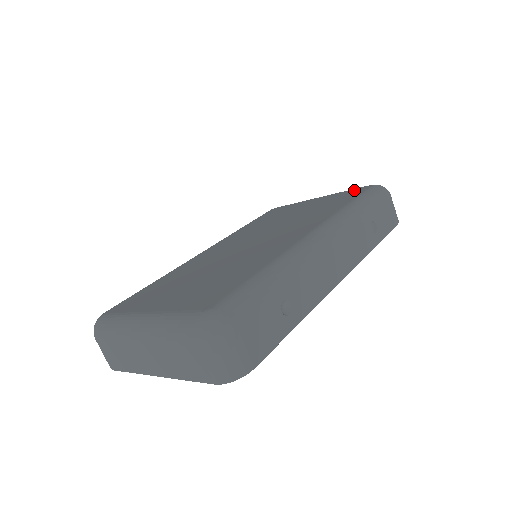
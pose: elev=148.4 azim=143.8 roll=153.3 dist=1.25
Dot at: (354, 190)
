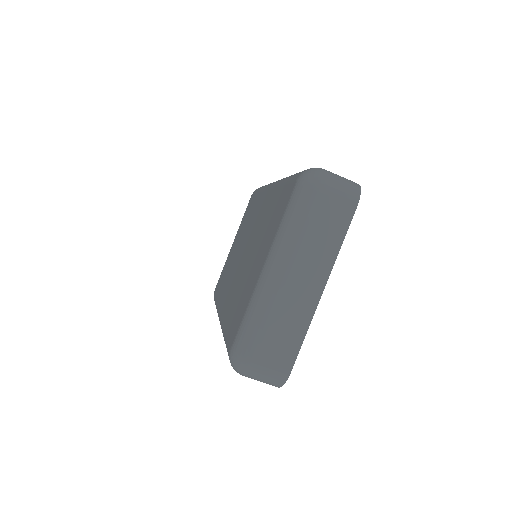
Dot at: (247, 207)
